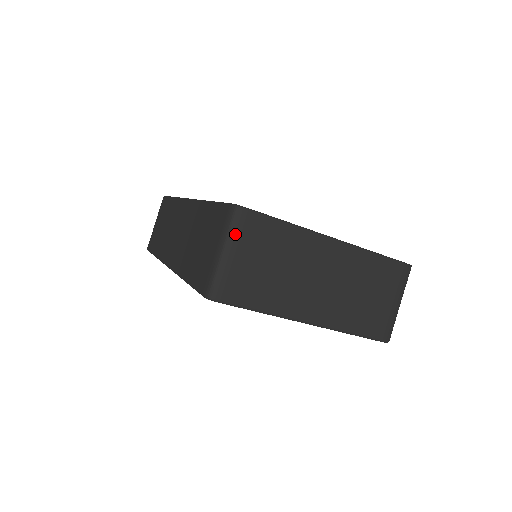
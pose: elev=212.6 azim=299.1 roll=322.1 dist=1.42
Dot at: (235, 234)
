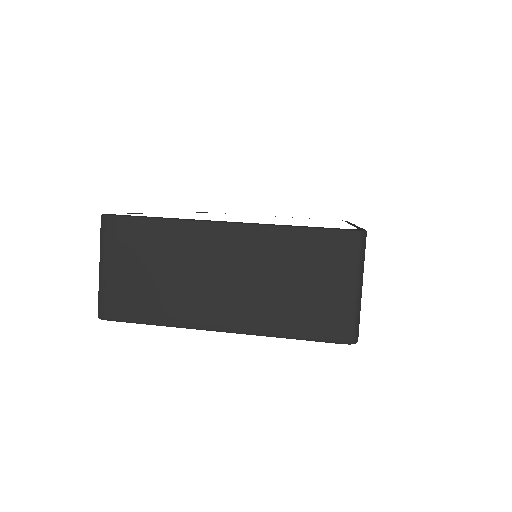
Dot at: (105, 246)
